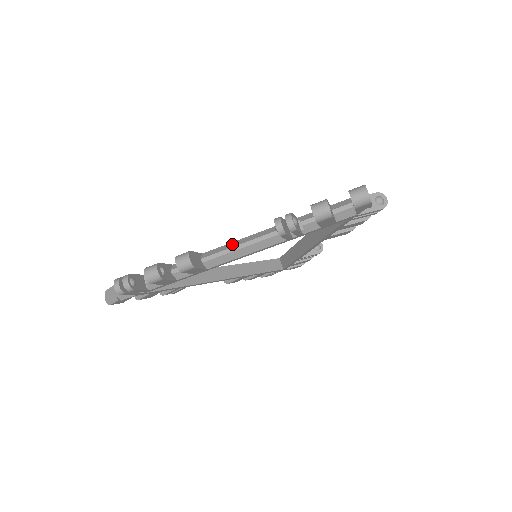
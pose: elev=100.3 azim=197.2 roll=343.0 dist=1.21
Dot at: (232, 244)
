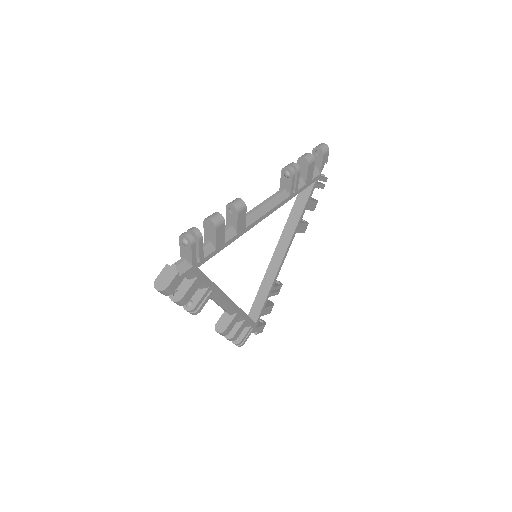
Dot at: (255, 207)
